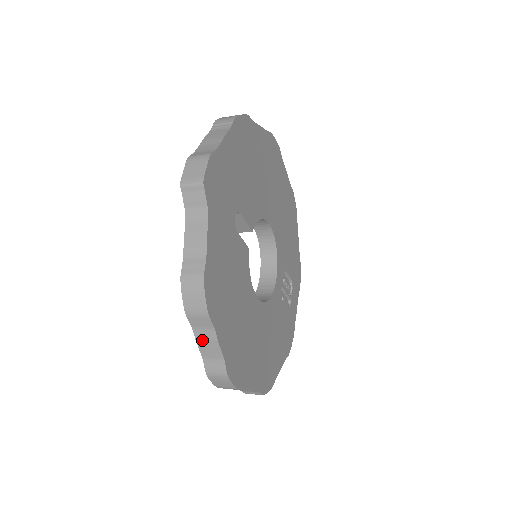
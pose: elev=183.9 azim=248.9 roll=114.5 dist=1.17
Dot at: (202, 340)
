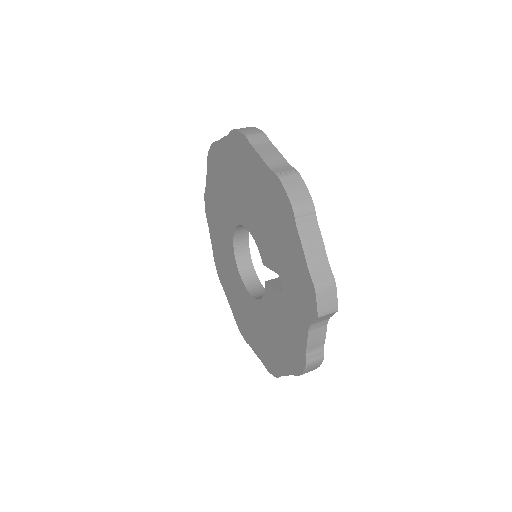
Dot at: occluded
